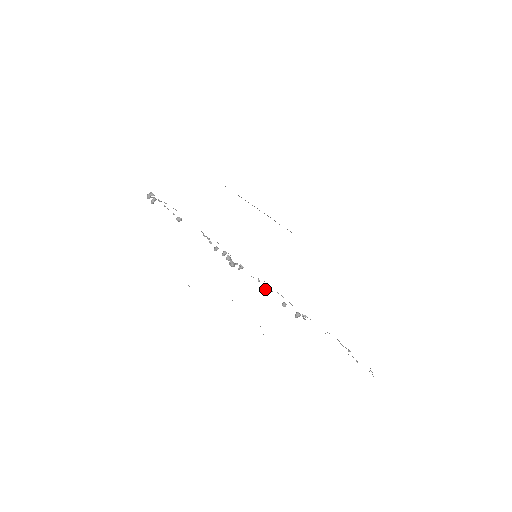
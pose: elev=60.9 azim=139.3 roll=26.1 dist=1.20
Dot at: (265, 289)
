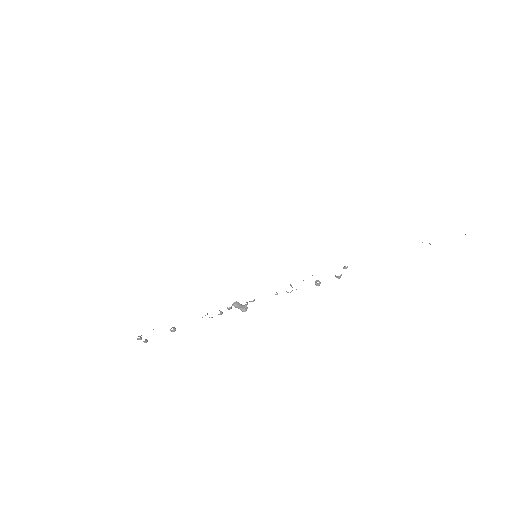
Dot at: occluded
